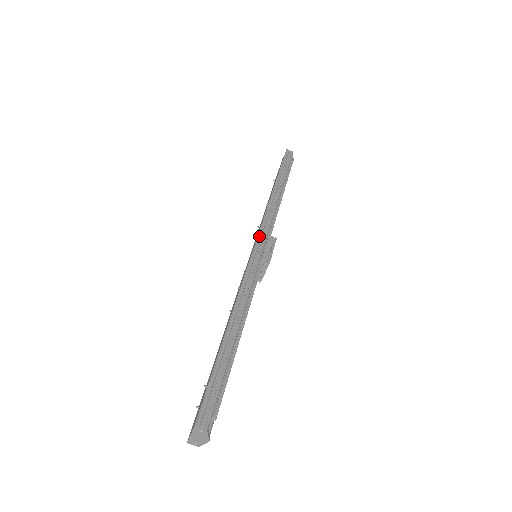
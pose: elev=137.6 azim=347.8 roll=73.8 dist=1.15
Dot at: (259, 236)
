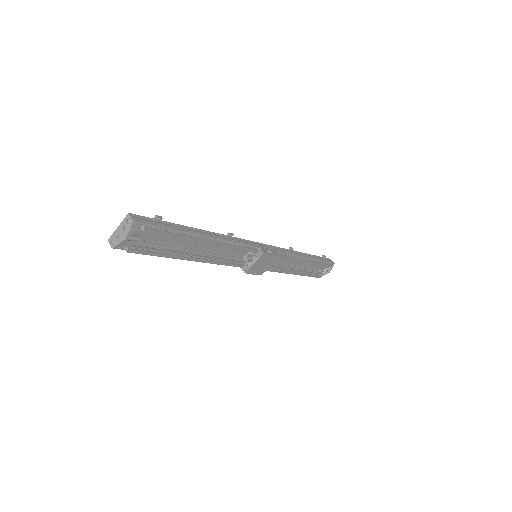
Dot at: (269, 246)
